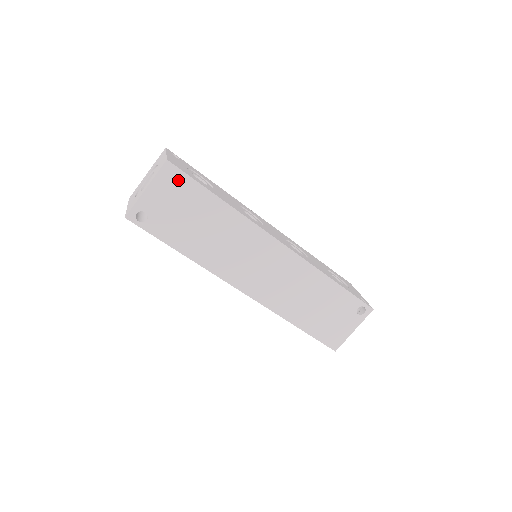
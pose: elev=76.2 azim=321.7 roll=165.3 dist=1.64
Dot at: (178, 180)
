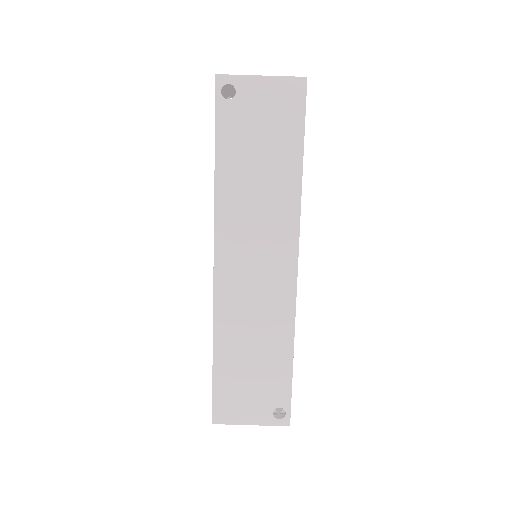
Dot at: (293, 103)
